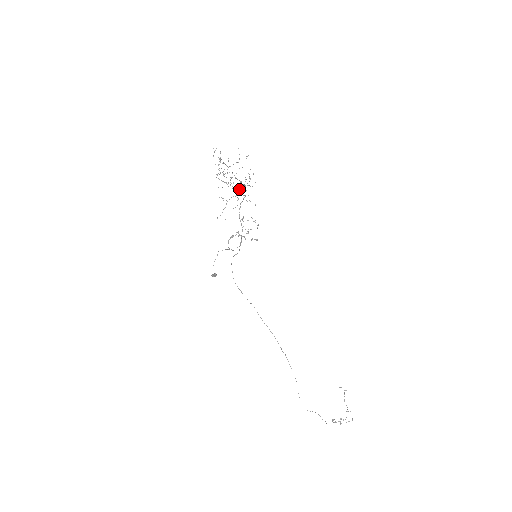
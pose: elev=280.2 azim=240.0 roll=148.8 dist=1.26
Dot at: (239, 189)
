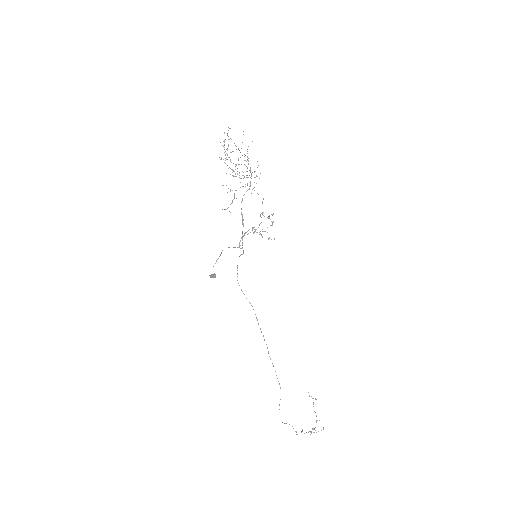
Dot at: (241, 178)
